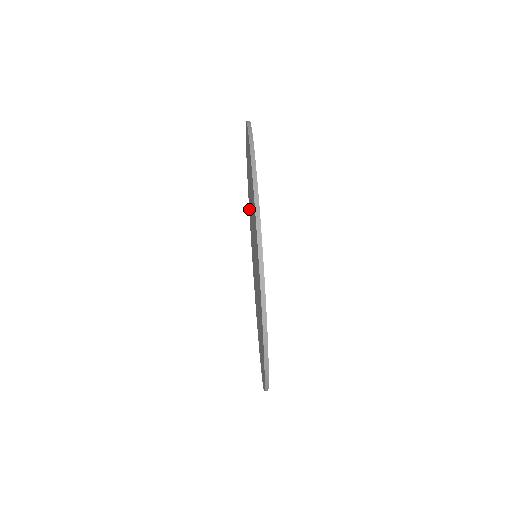
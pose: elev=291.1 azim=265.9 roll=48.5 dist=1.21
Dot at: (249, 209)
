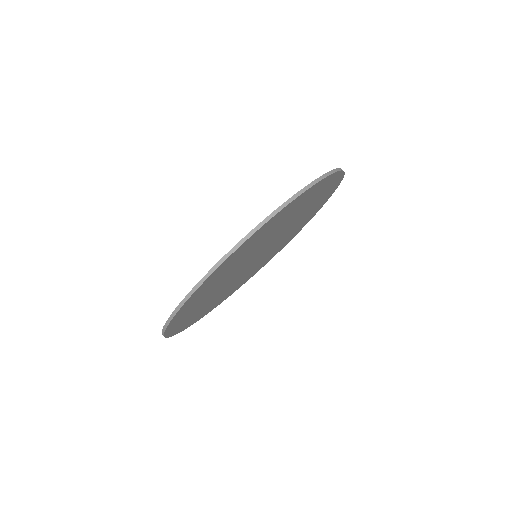
Dot at: occluded
